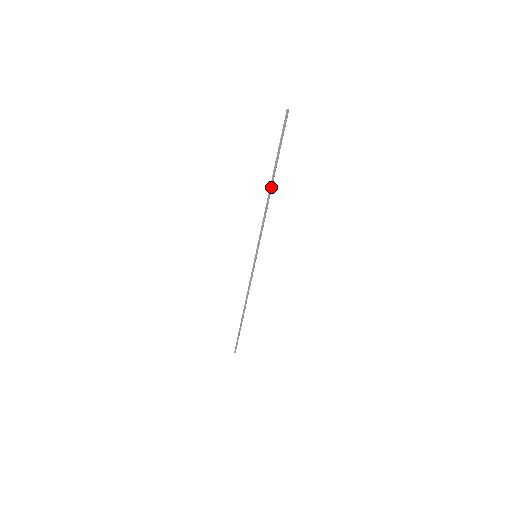
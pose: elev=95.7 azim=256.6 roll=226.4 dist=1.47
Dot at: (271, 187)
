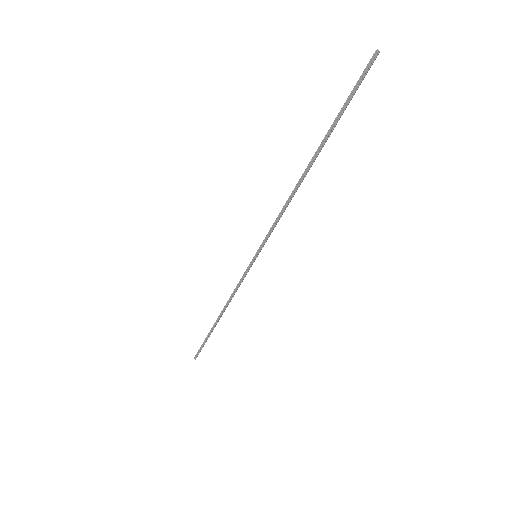
Dot at: (308, 168)
